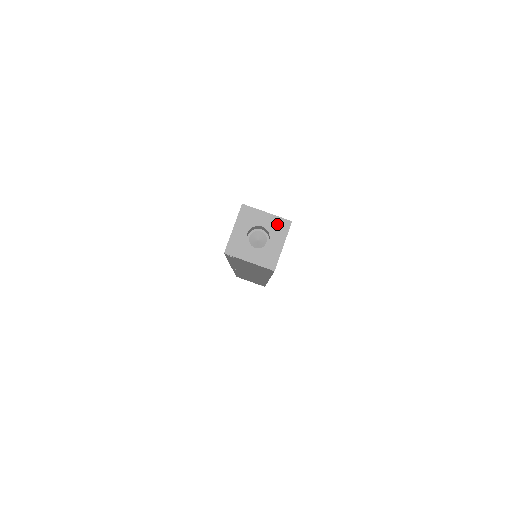
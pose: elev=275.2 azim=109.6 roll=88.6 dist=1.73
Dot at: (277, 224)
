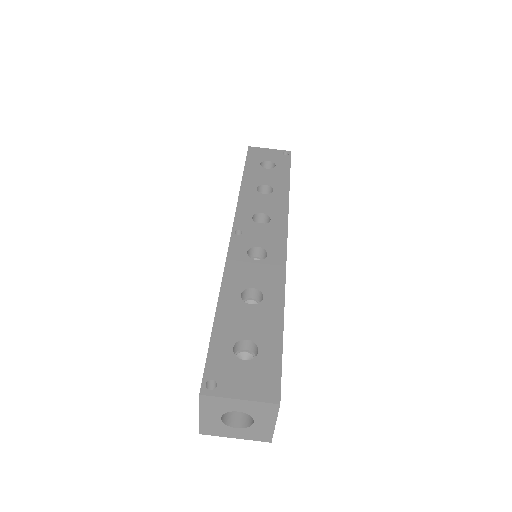
Dot at: (259, 408)
